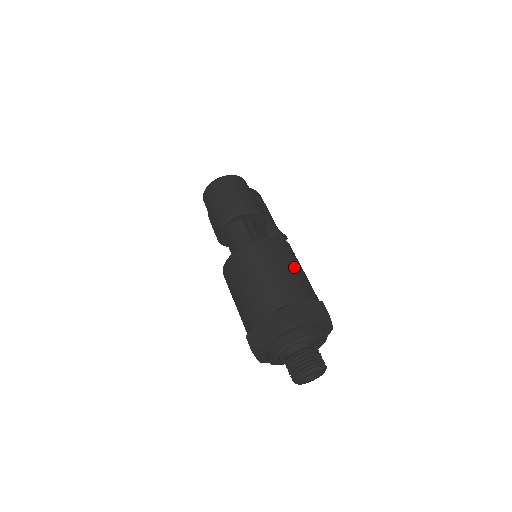
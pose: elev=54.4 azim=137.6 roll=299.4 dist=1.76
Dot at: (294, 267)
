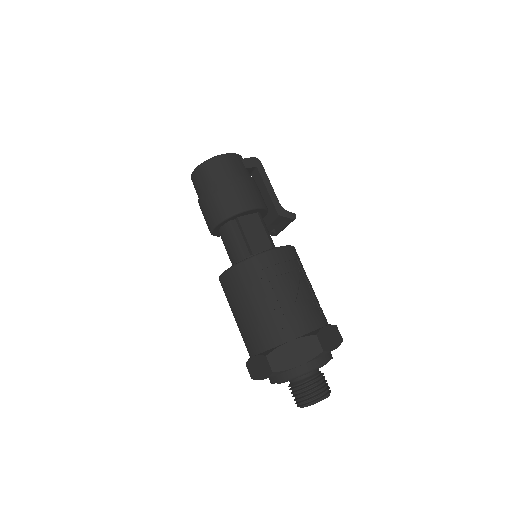
Dot at: (286, 291)
